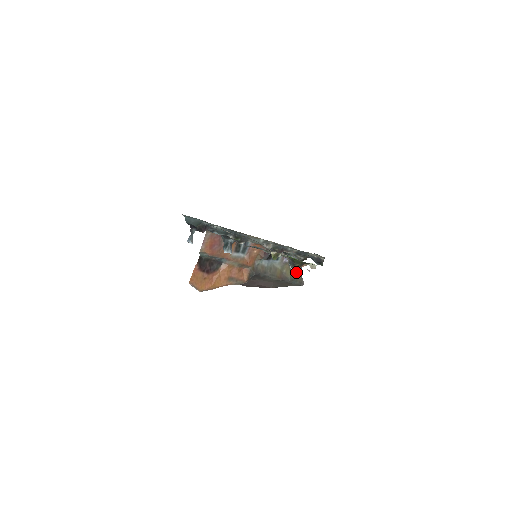
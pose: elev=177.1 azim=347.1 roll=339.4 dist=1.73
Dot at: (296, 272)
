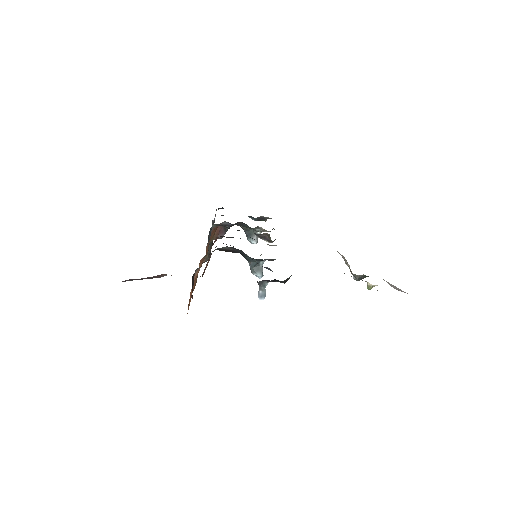
Dot at: occluded
